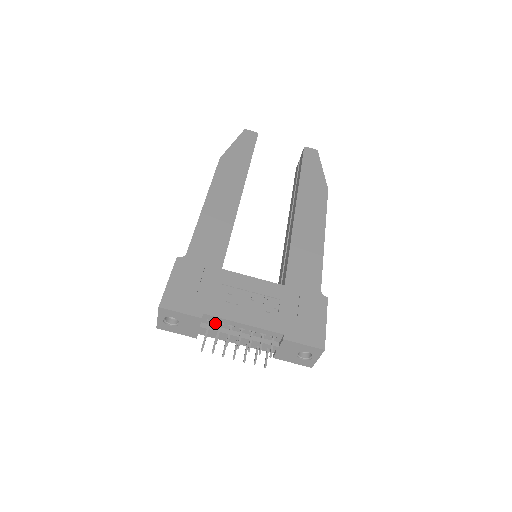
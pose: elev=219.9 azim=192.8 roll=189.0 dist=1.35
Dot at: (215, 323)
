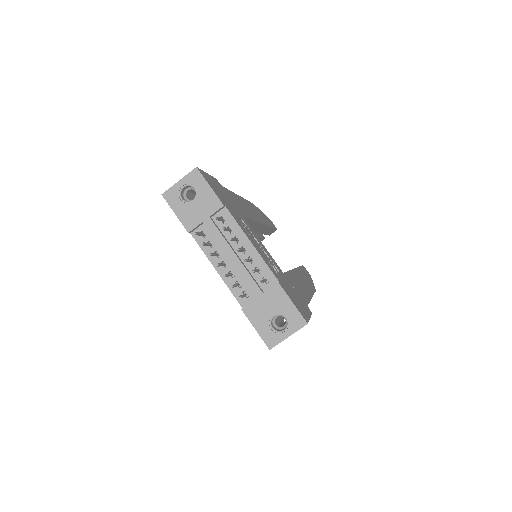
Dot at: occluded
